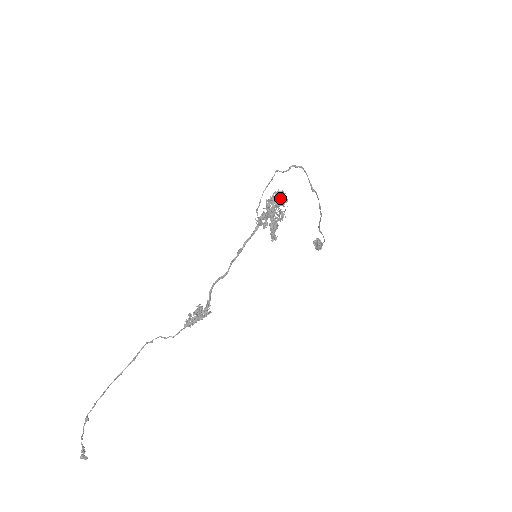
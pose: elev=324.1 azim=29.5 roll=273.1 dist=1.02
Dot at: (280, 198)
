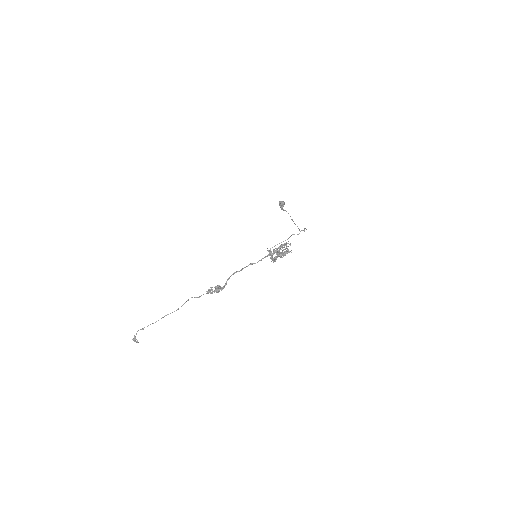
Dot at: (288, 252)
